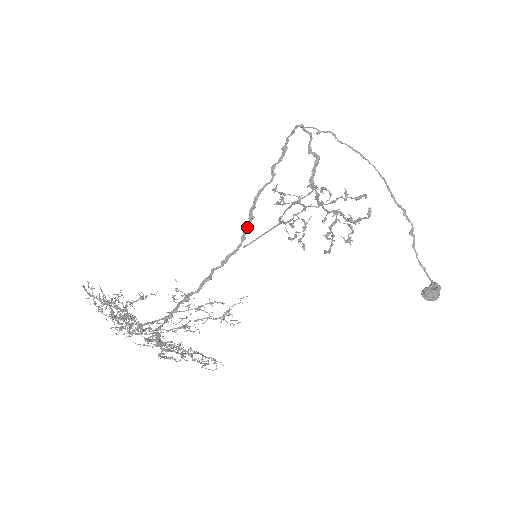
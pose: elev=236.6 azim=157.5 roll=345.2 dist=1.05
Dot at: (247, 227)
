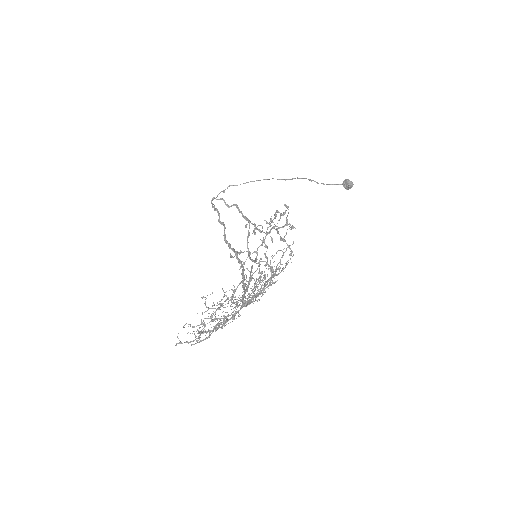
Dot at: (236, 256)
